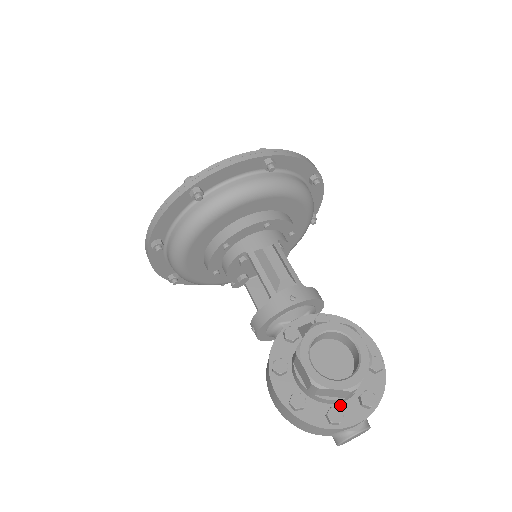
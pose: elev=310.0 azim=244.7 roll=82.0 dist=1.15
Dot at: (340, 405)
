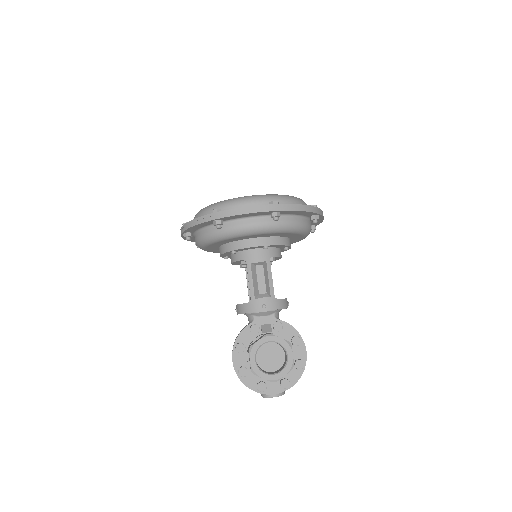
Dot at: (268, 381)
